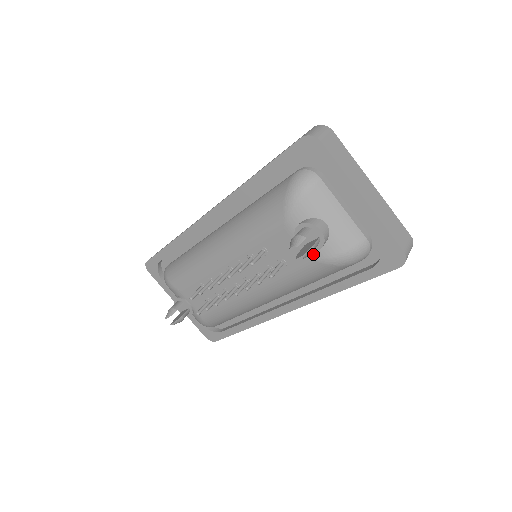
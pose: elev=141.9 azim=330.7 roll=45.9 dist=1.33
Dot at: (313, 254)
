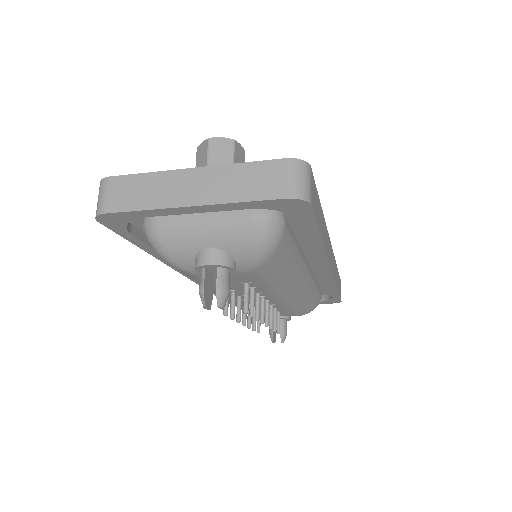
Dot at: (242, 270)
